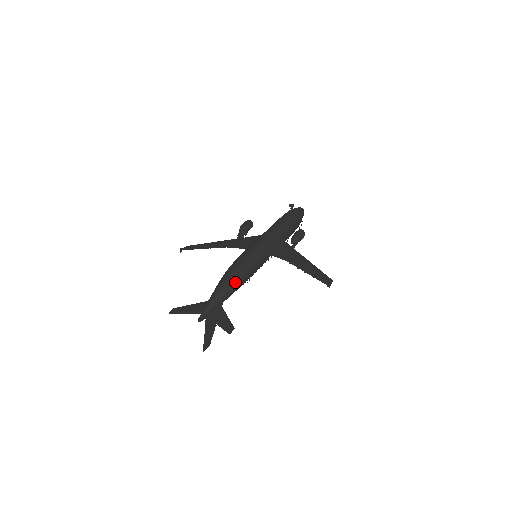
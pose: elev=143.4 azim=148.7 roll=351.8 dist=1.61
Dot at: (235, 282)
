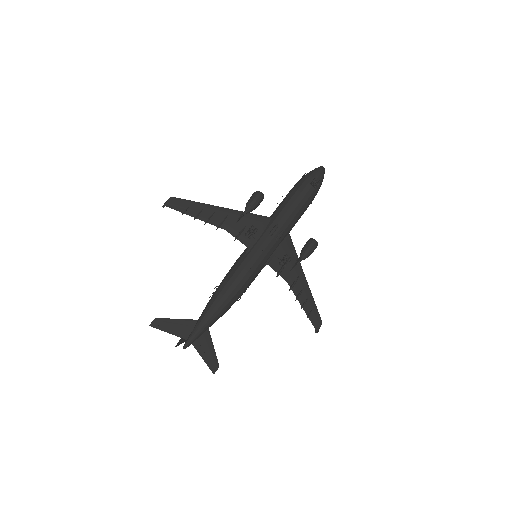
Dot at: (230, 307)
